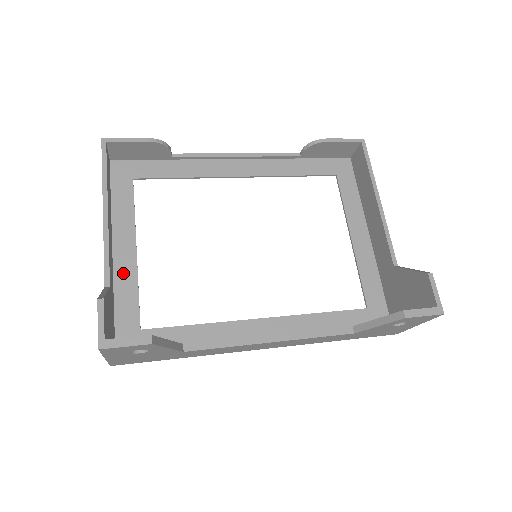
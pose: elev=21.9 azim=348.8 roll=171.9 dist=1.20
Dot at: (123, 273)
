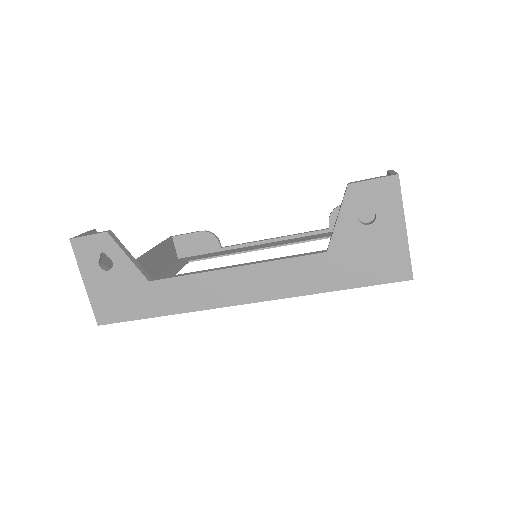
Dot at: occluded
